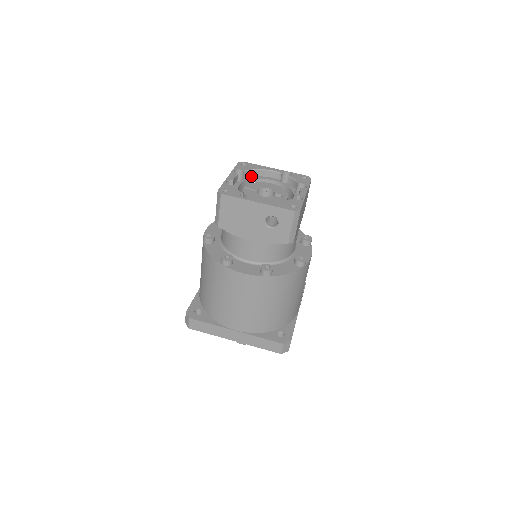
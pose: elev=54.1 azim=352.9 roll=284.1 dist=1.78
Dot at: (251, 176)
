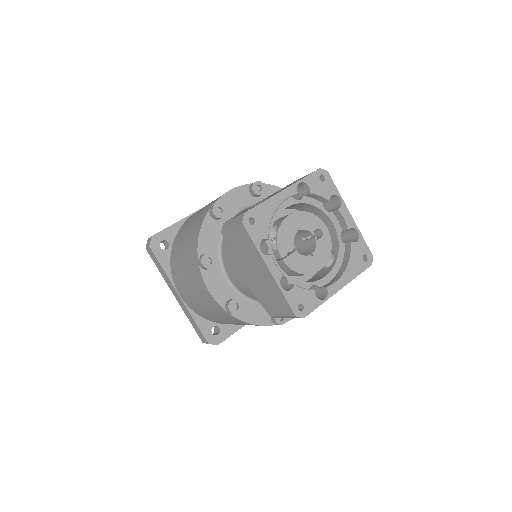
Dot at: occluded
